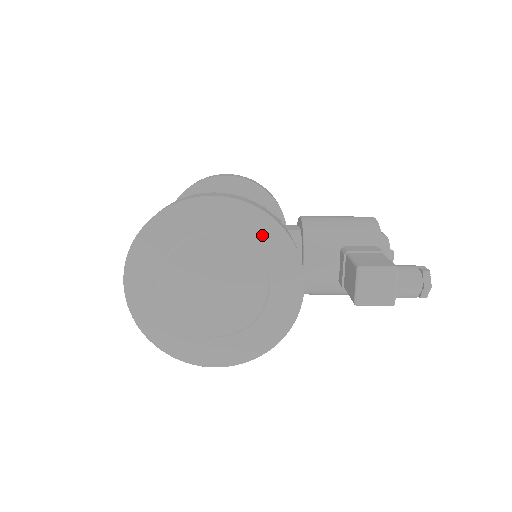
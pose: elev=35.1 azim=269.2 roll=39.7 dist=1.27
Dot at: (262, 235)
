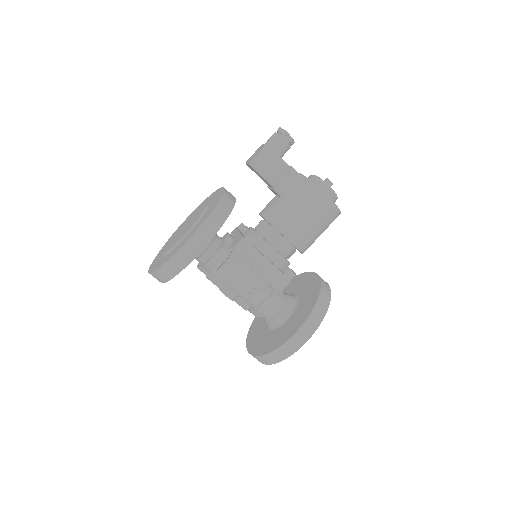
Dot at: occluded
